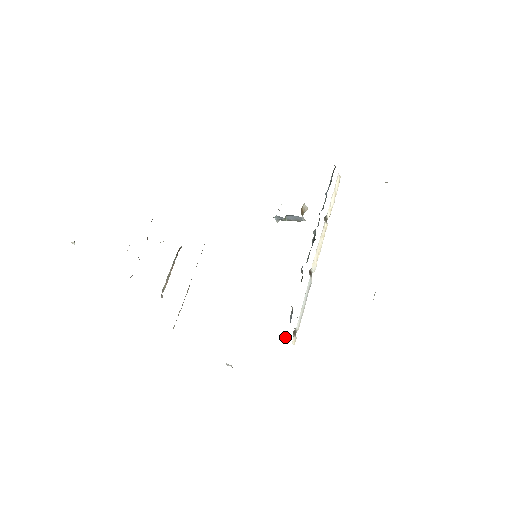
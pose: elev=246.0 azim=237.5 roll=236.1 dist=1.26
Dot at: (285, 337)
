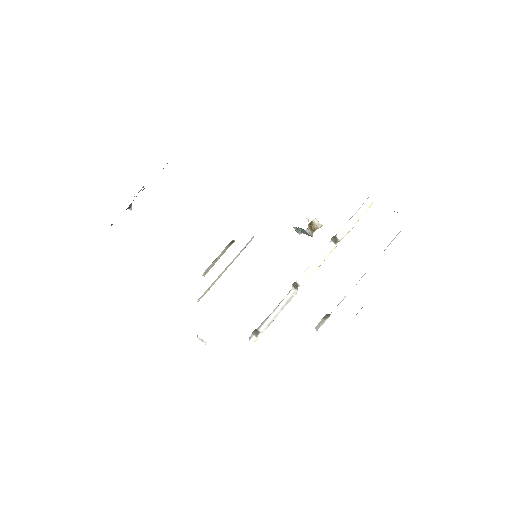
Dot at: occluded
